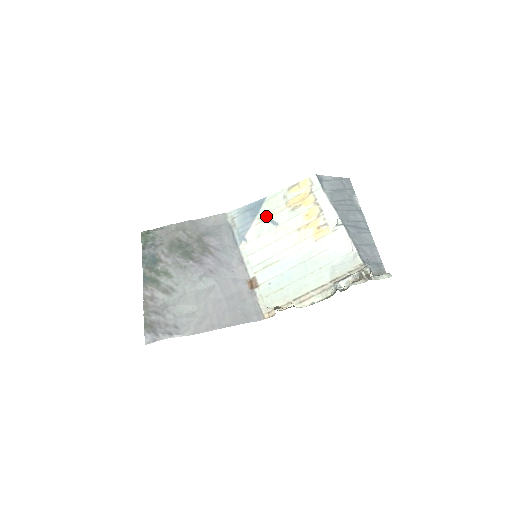
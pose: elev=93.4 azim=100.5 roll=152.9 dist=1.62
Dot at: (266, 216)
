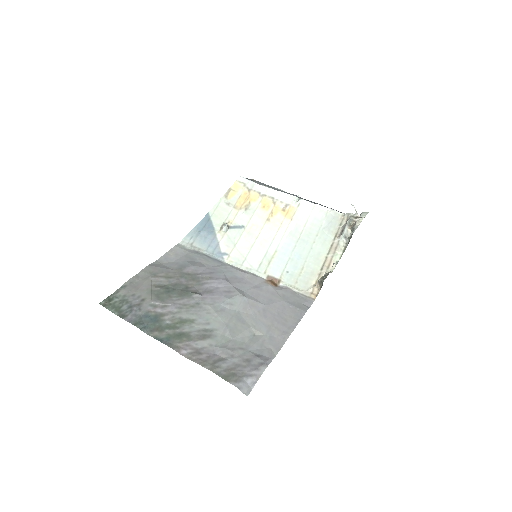
Dot at: (227, 225)
